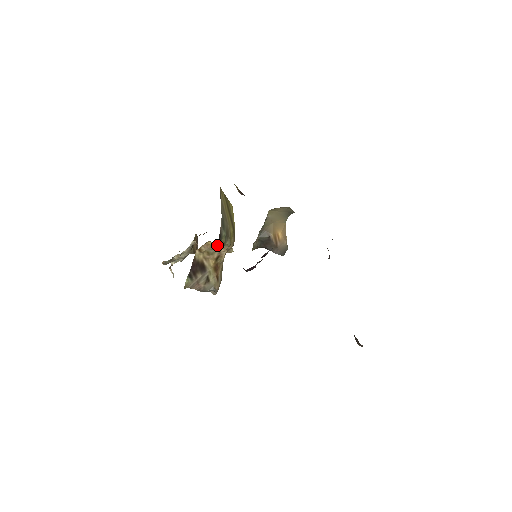
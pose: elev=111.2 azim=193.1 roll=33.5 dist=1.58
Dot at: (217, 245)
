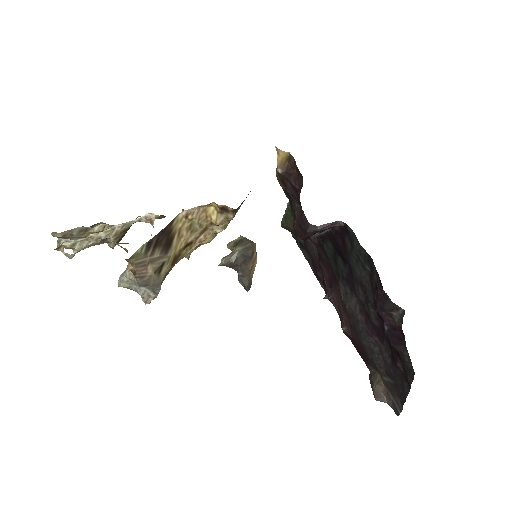
Dot at: occluded
